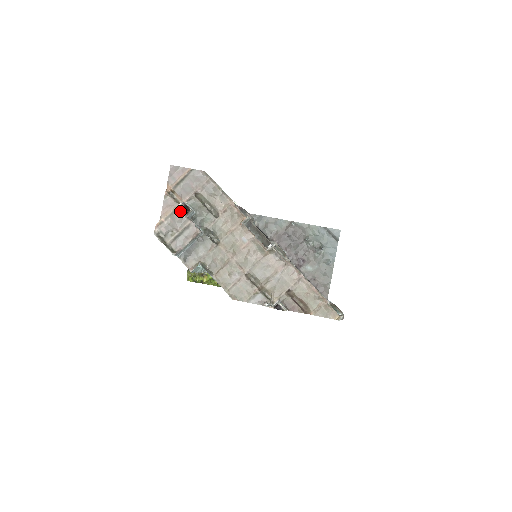
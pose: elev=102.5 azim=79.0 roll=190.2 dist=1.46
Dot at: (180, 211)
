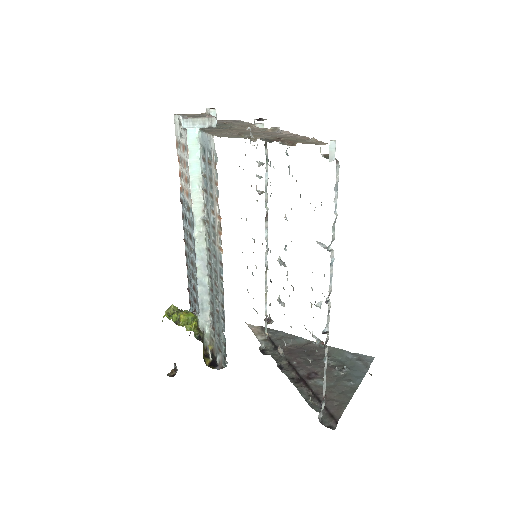
Dot at: (206, 113)
